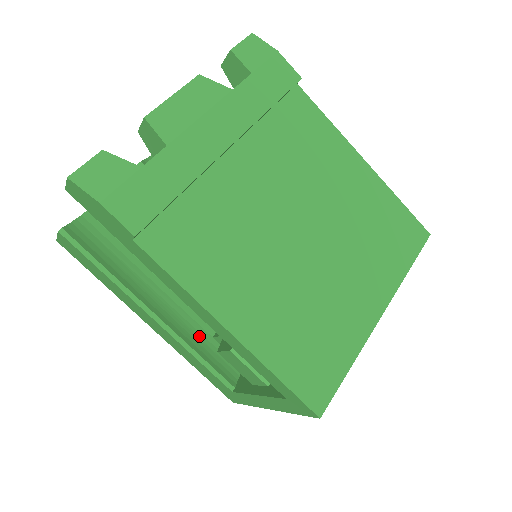
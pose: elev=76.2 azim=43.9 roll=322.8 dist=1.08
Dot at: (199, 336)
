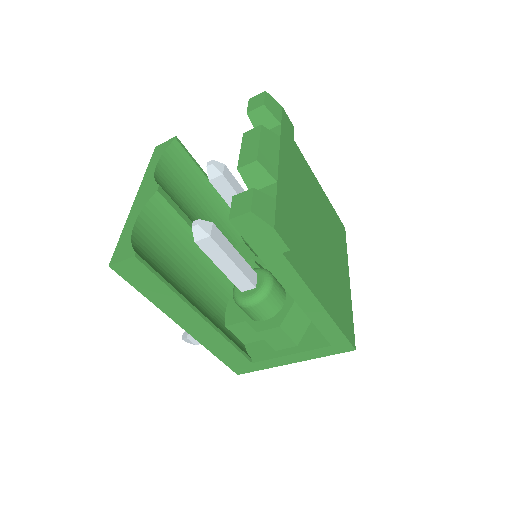
Dot at: (221, 327)
